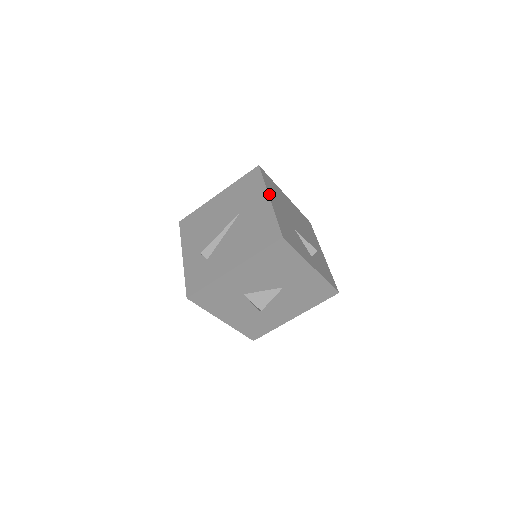
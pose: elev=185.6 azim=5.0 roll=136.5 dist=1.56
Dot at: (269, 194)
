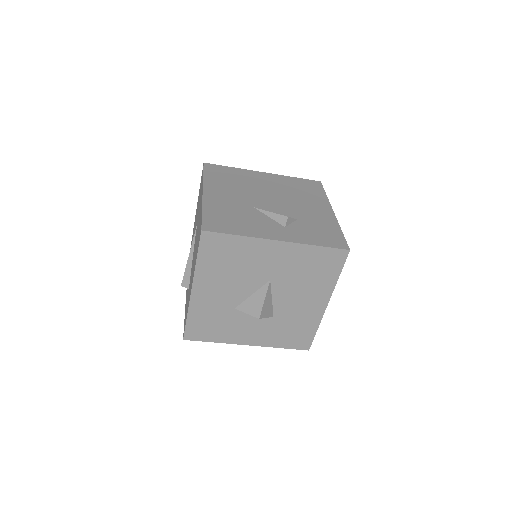
Dot at: (205, 188)
